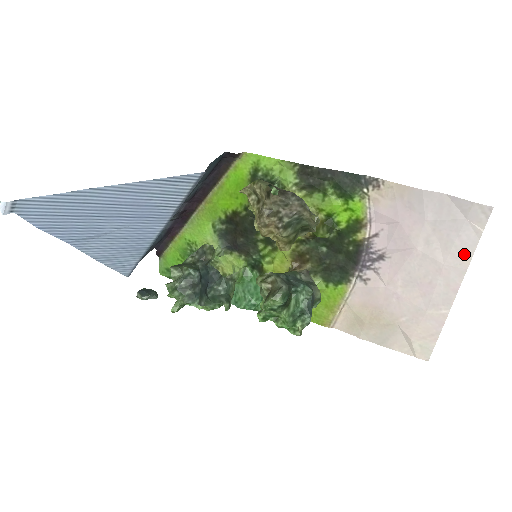
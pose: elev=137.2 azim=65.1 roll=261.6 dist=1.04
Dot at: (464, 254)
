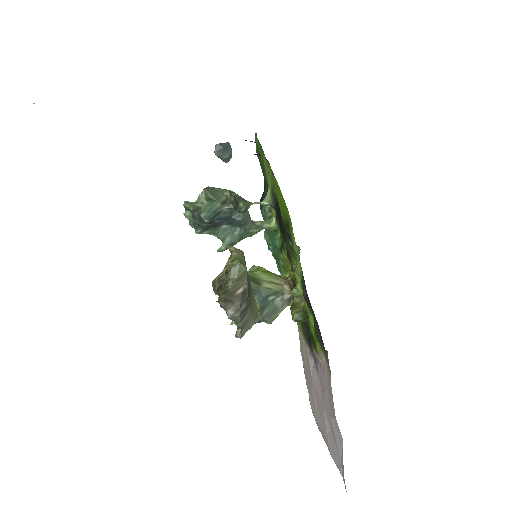
Dot at: (333, 454)
